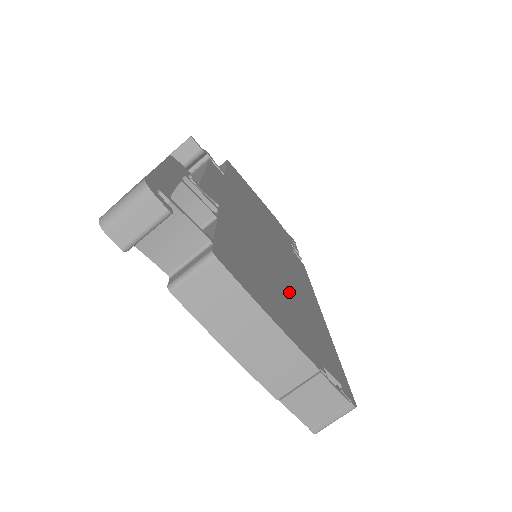
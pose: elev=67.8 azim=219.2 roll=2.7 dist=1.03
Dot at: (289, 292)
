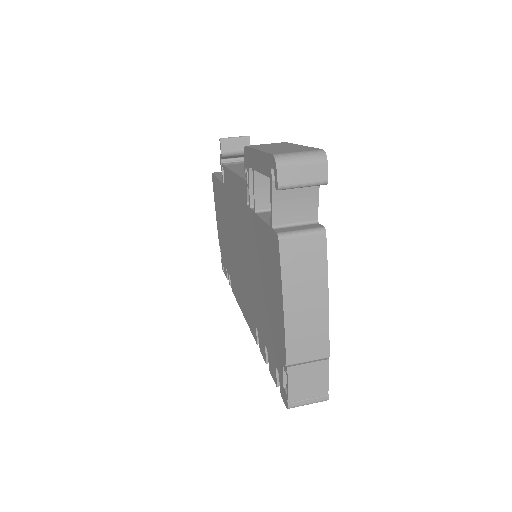
Dot at: occluded
